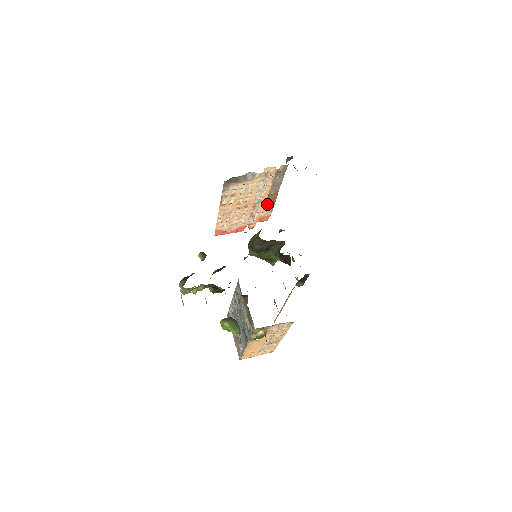
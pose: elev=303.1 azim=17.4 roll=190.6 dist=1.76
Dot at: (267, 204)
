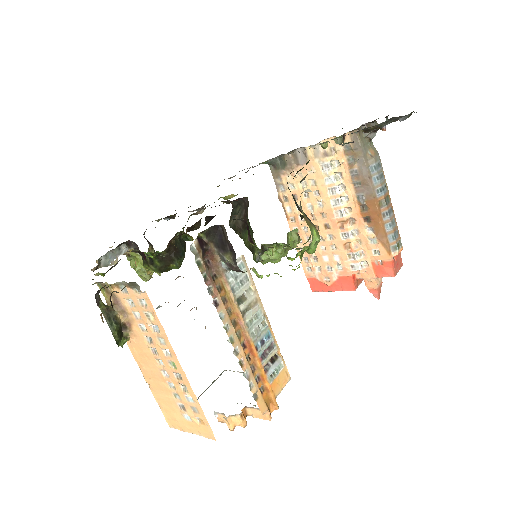
Dot at: (371, 230)
